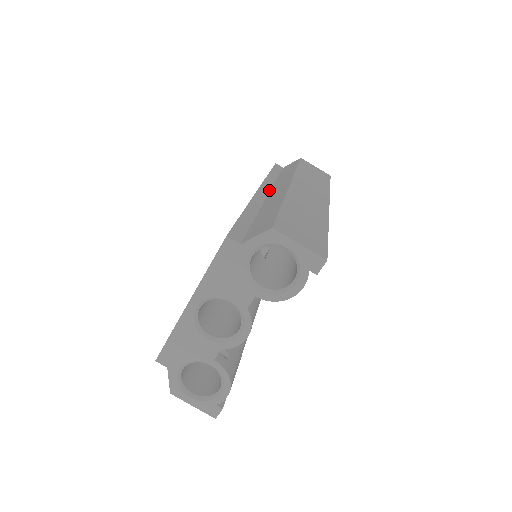
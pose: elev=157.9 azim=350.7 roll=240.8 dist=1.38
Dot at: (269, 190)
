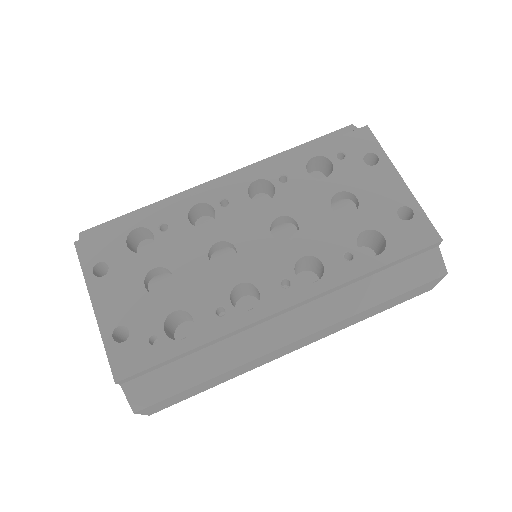
Dot at: (303, 305)
